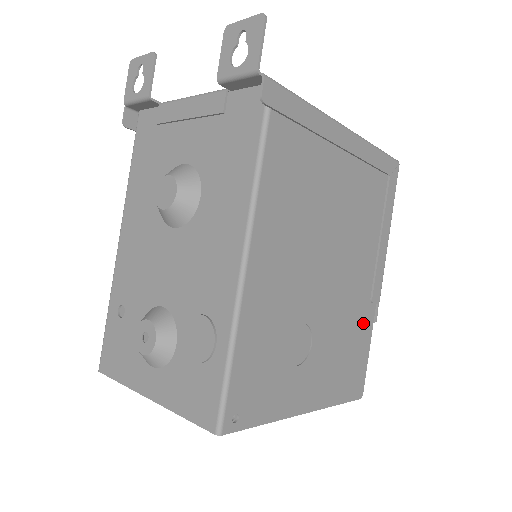
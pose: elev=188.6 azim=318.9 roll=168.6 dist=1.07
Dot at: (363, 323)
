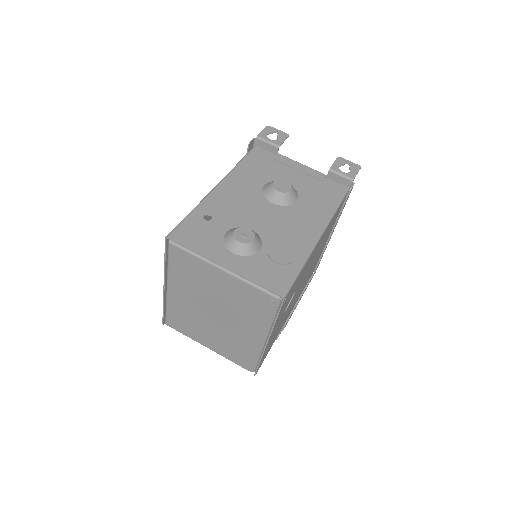
Dot at: occluded
